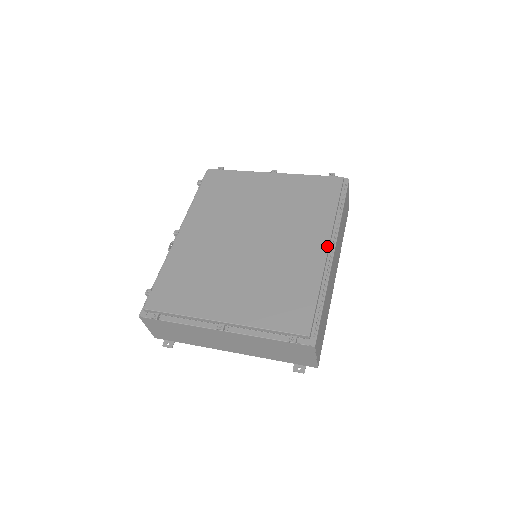
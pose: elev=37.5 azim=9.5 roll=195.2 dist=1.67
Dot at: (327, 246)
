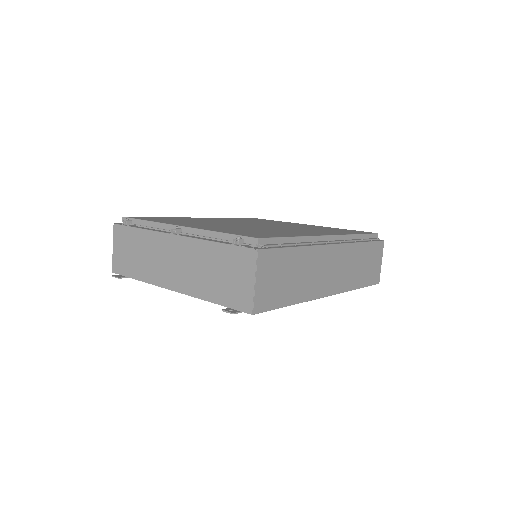
Dot at: (328, 234)
